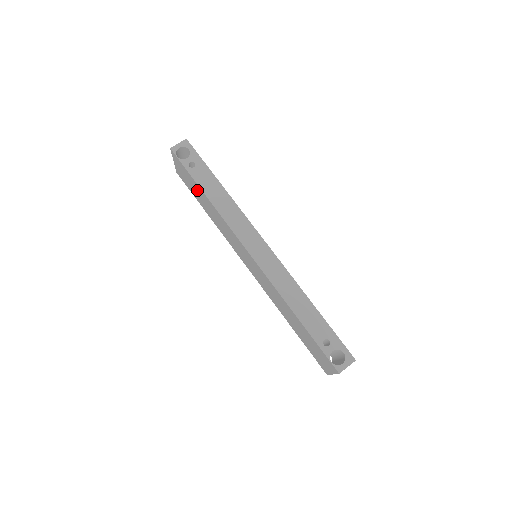
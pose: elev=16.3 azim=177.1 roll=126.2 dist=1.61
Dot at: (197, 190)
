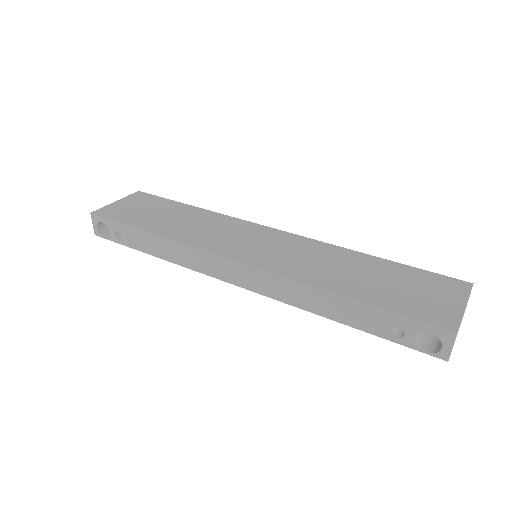
Dot at: occluded
